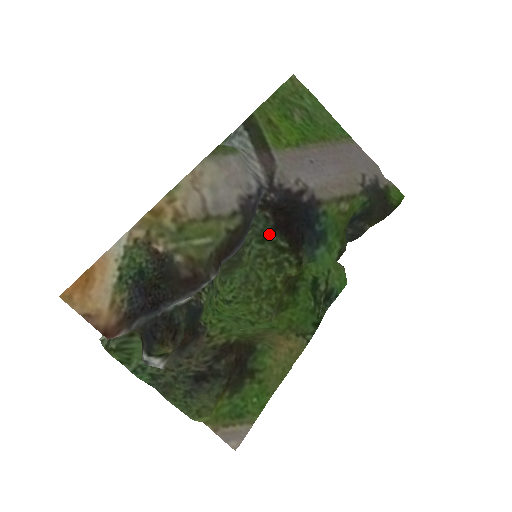
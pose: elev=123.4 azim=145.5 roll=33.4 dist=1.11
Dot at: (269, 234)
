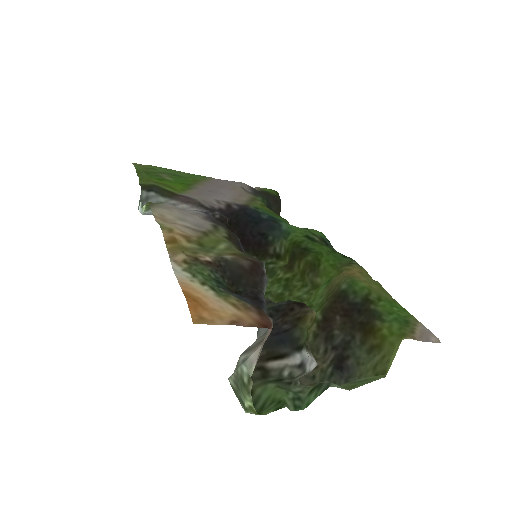
Dot at: occluded
